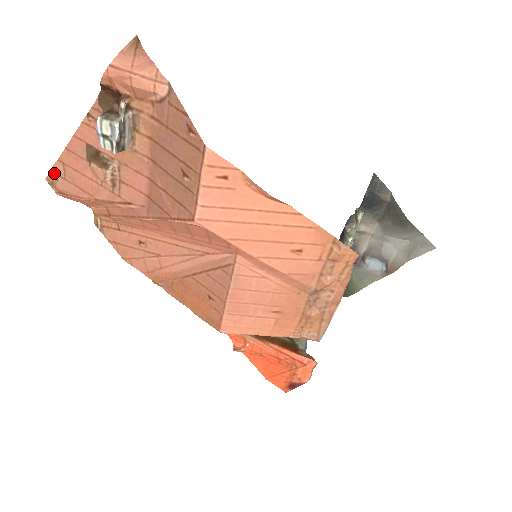
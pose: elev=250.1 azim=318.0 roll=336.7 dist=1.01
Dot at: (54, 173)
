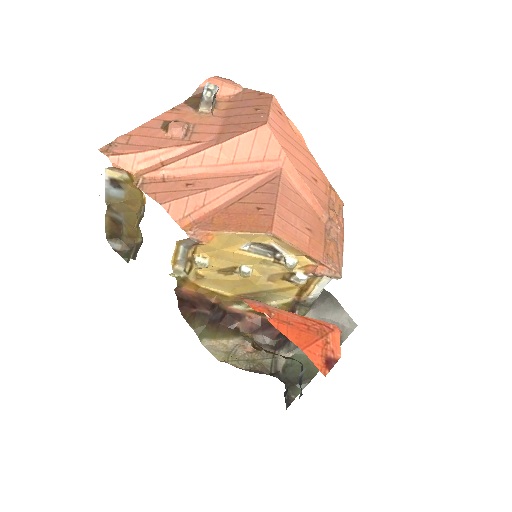
Dot at: (114, 143)
